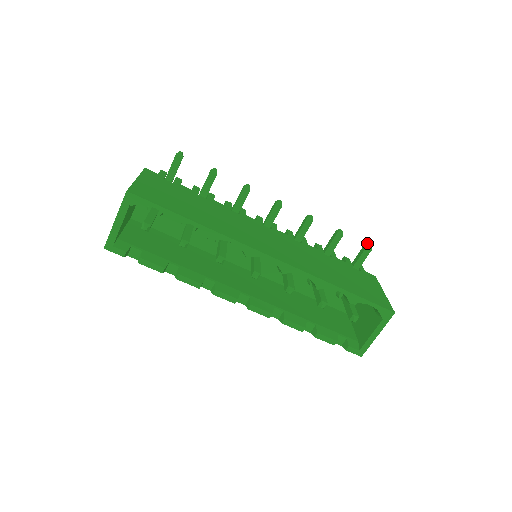
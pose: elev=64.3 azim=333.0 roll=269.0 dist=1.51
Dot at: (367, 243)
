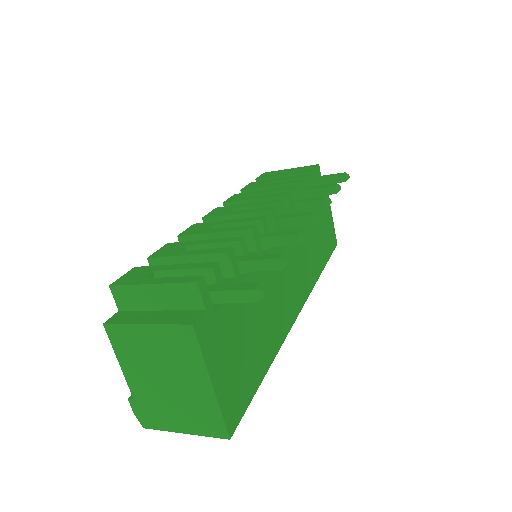
Dot at: (347, 175)
